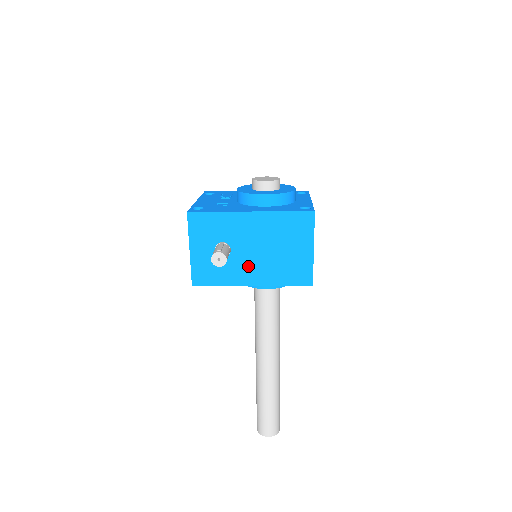
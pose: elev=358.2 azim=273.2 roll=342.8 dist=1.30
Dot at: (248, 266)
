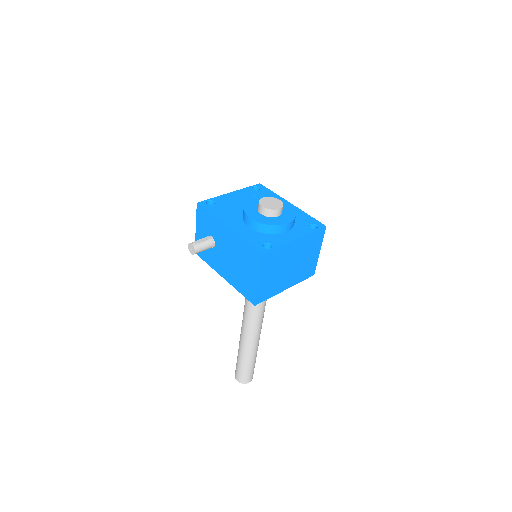
Dot at: (222, 263)
